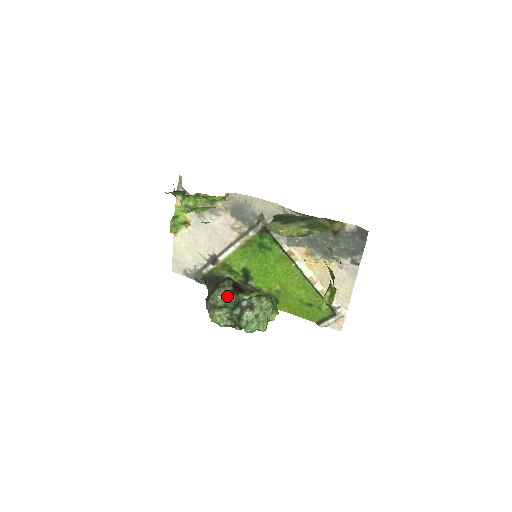
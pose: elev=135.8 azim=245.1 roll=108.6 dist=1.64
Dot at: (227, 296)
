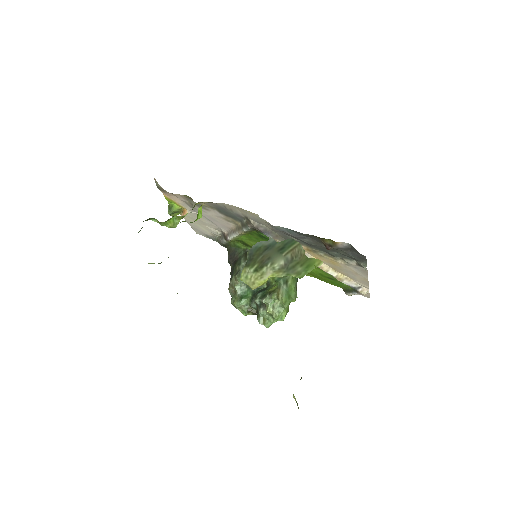
Dot at: (244, 283)
